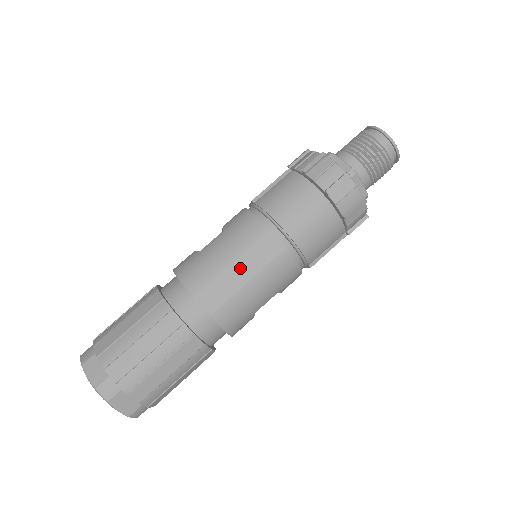
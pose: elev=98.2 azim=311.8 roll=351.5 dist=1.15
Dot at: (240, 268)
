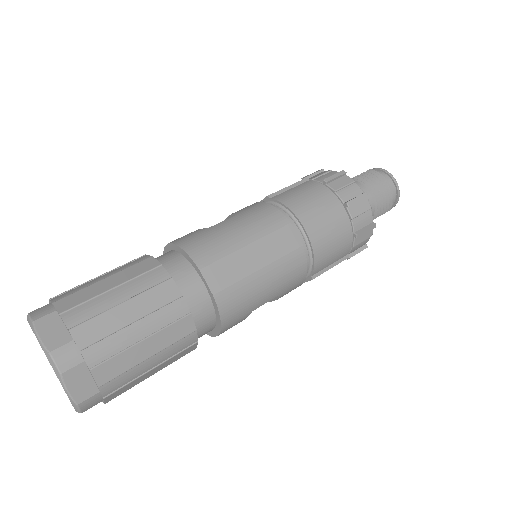
Dot at: (254, 252)
